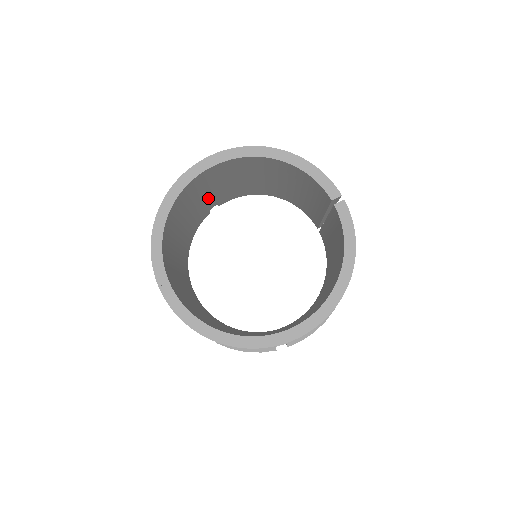
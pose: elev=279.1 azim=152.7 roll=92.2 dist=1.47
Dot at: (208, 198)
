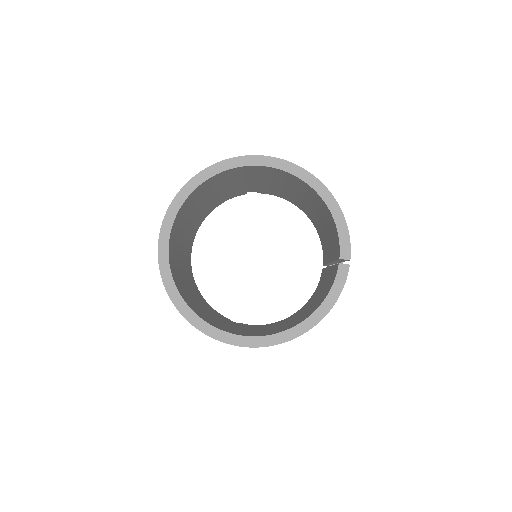
Dot at: (251, 184)
